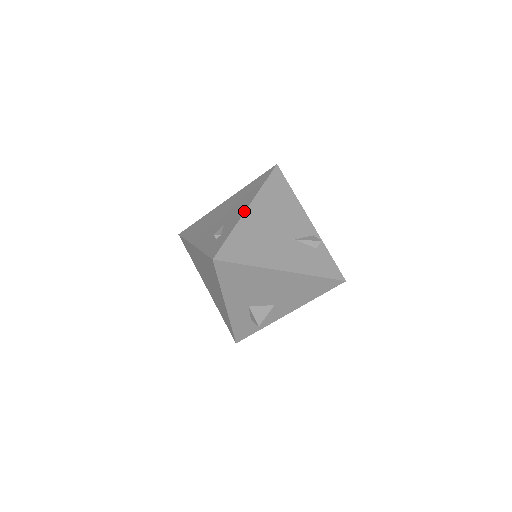
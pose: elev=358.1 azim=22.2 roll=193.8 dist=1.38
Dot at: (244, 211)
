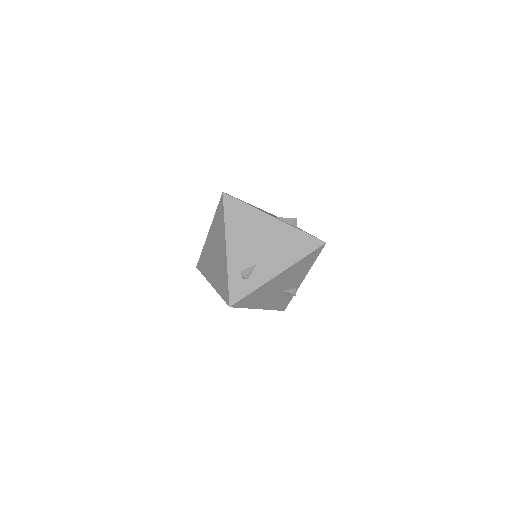
Dot at: (275, 276)
